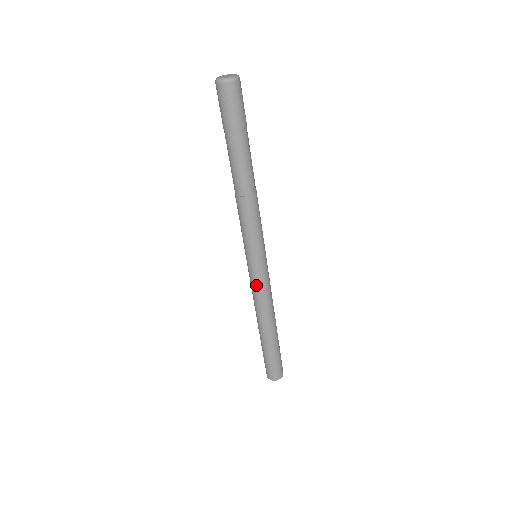
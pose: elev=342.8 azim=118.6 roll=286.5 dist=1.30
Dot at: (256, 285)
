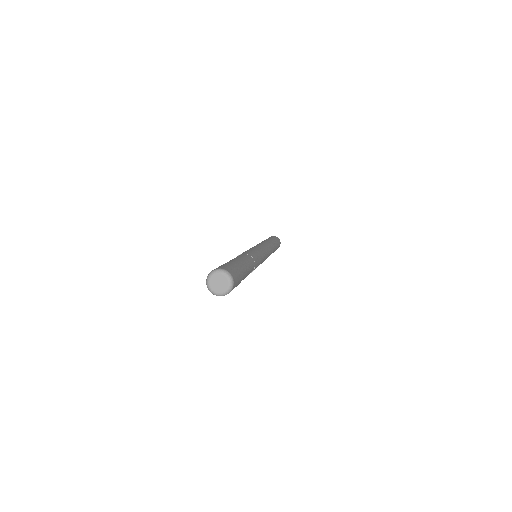
Dot at: occluded
